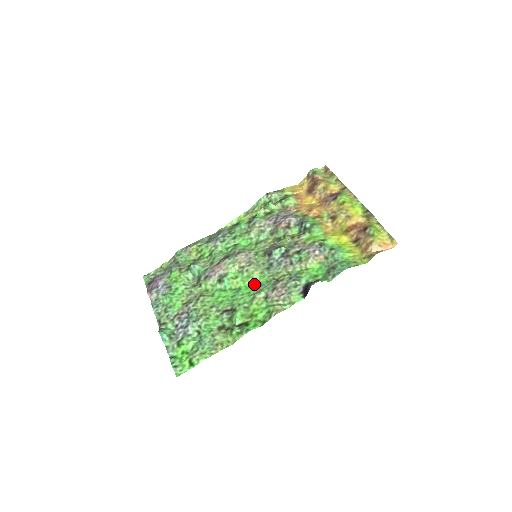
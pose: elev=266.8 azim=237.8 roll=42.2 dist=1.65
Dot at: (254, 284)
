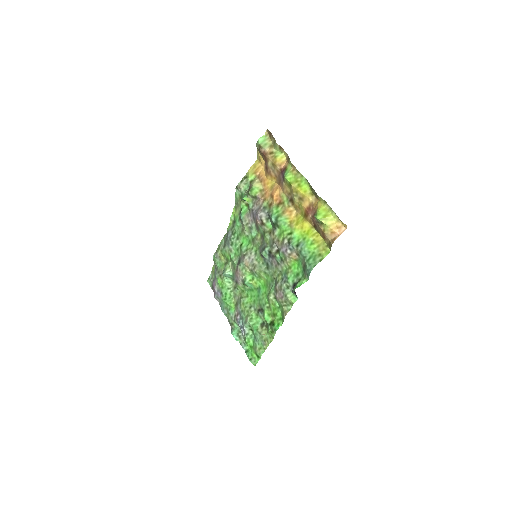
Dot at: (266, 283)
